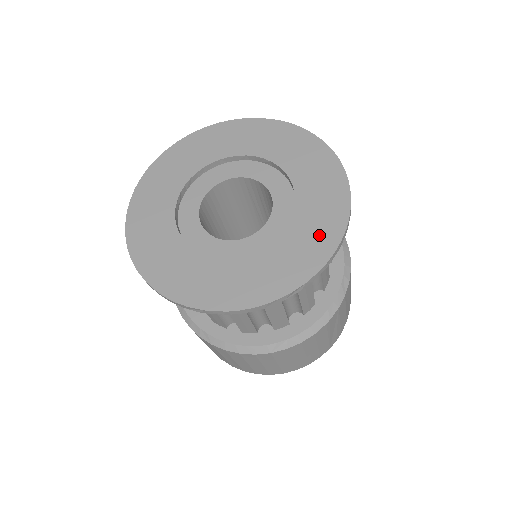
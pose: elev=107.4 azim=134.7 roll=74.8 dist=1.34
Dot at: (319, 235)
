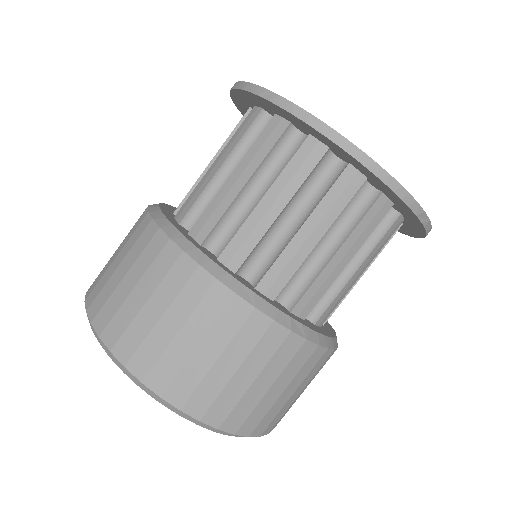
Dot at: occluded
